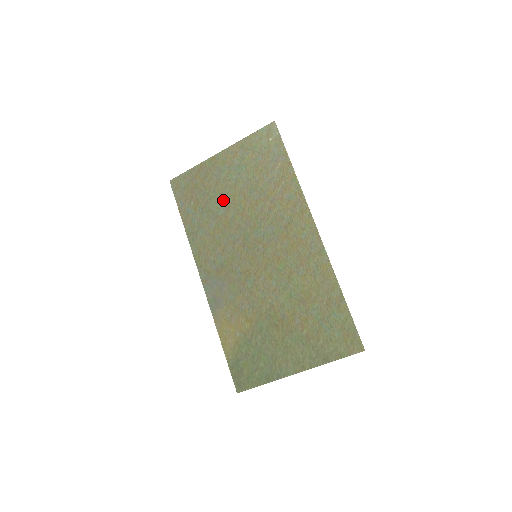
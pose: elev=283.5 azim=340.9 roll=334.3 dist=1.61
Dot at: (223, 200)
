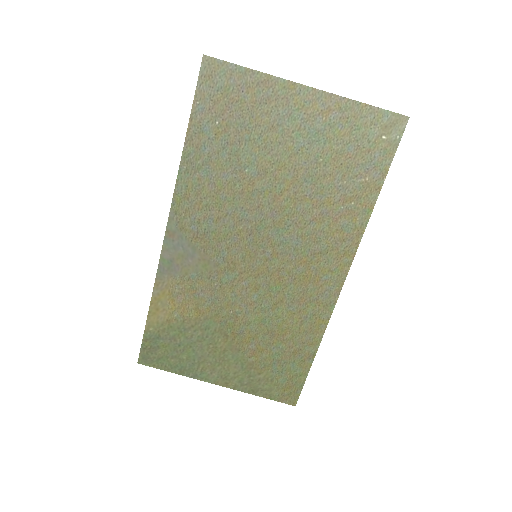
Dot at: (264, 158)
